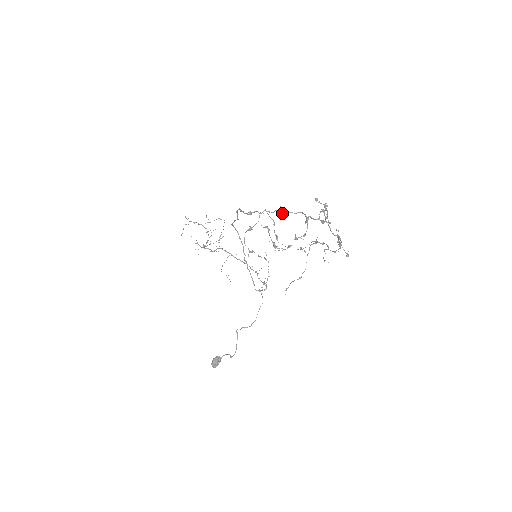
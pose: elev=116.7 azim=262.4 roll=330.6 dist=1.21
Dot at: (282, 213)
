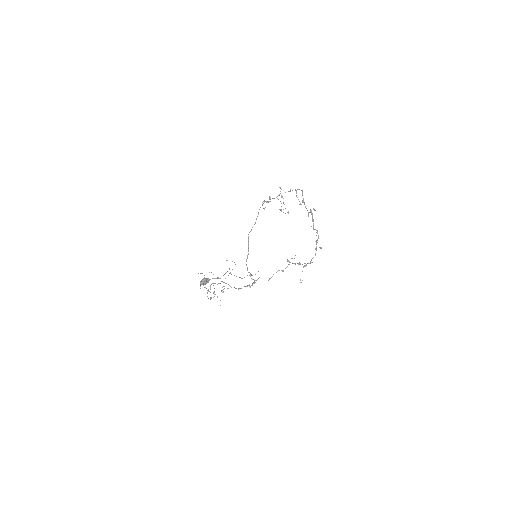
Dot at: (290, 191)
